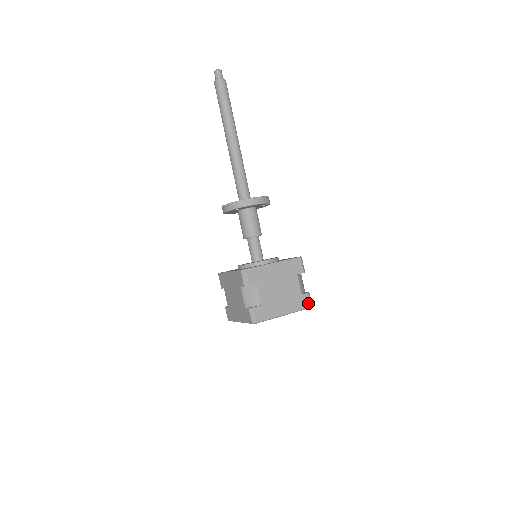
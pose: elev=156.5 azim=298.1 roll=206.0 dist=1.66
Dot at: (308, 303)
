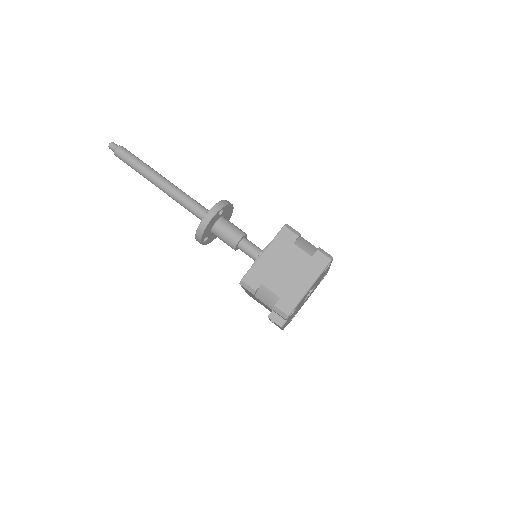
Dot at: occluded
